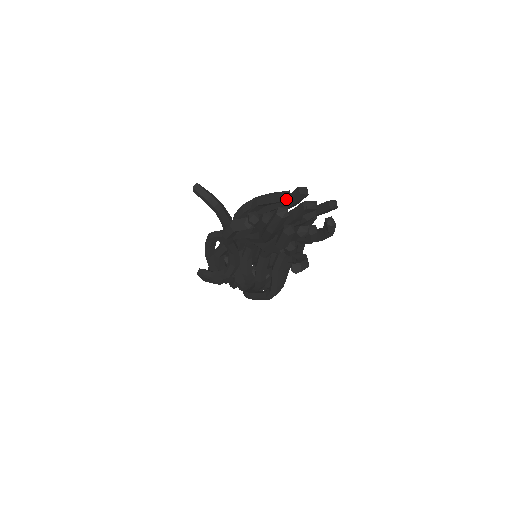
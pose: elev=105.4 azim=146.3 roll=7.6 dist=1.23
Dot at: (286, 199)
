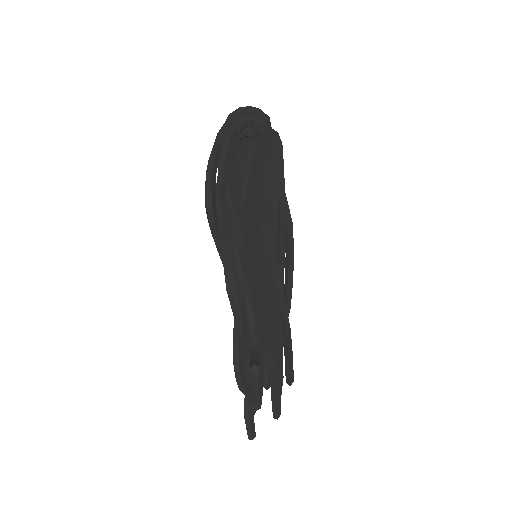
Dot at: (274, 396)
